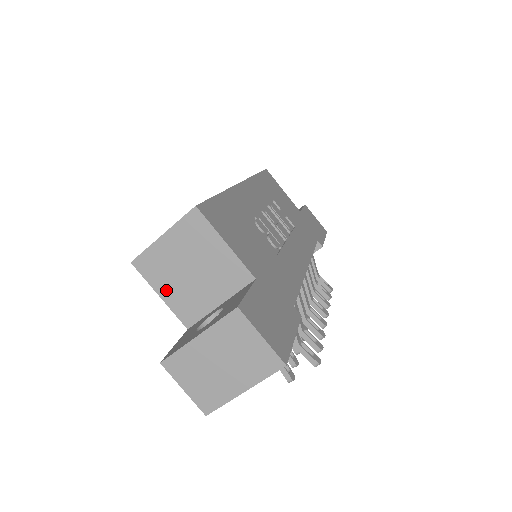
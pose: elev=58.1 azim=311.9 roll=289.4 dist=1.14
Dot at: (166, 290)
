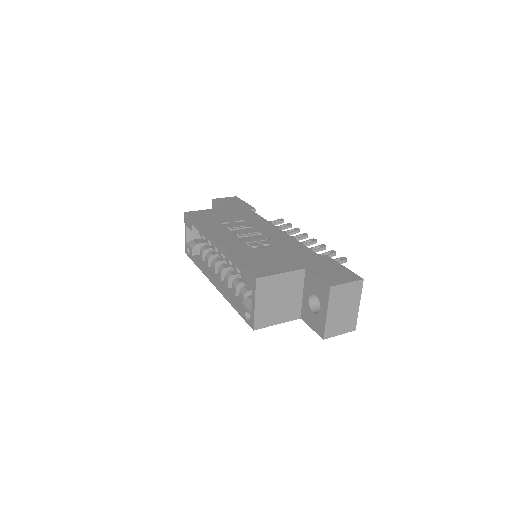
Dot at: (278, 319)
